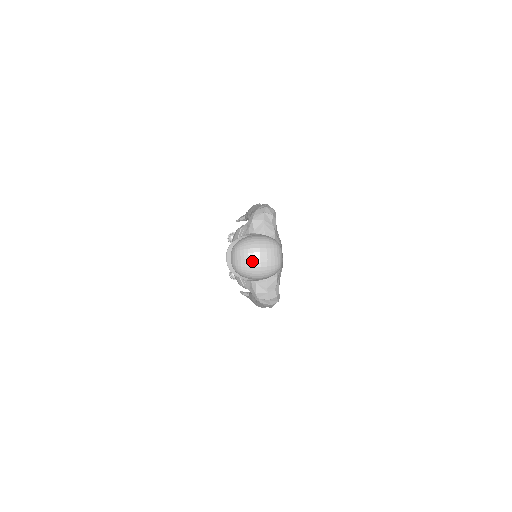
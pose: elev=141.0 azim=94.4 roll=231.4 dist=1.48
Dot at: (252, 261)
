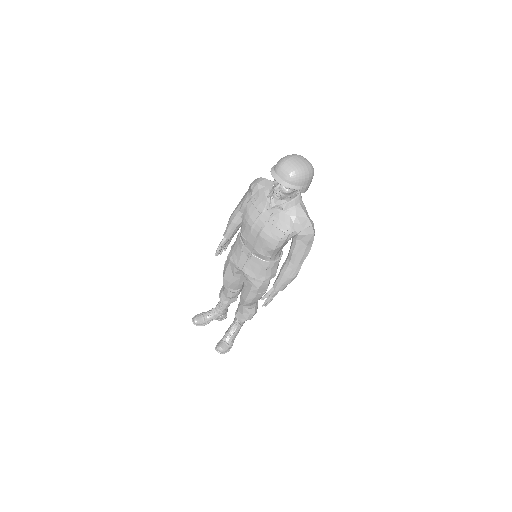
Dot at: (298, 163)
